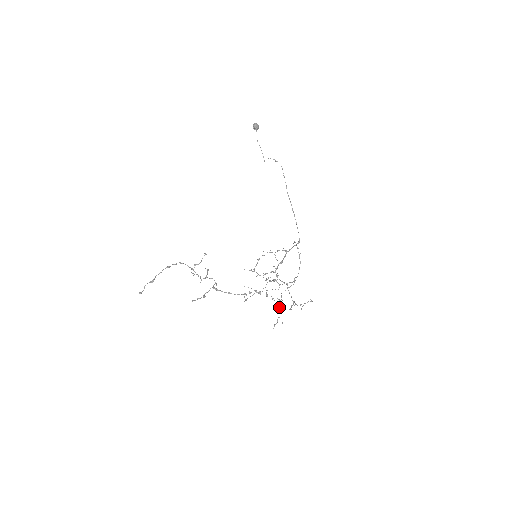
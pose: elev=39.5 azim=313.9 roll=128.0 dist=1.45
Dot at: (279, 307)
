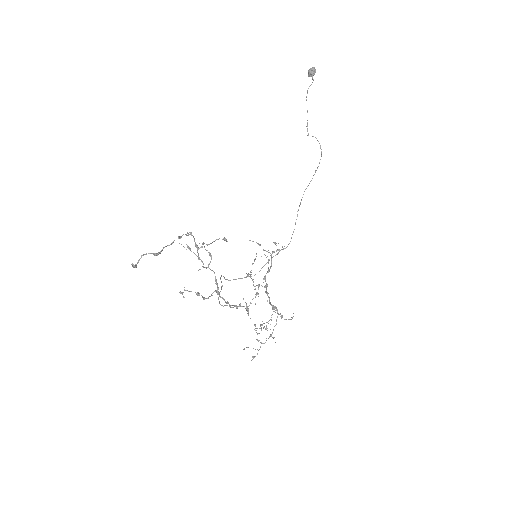
Dot at: occluded
